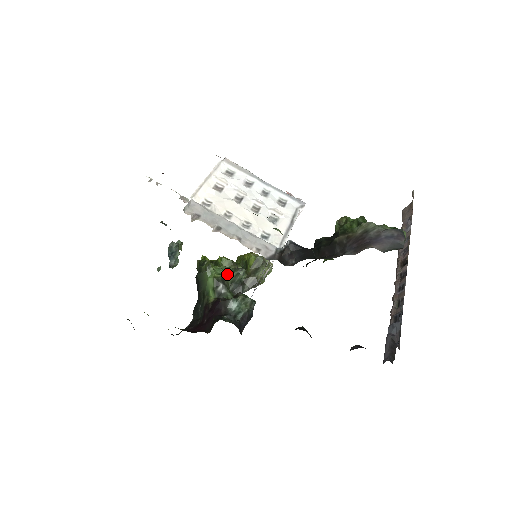
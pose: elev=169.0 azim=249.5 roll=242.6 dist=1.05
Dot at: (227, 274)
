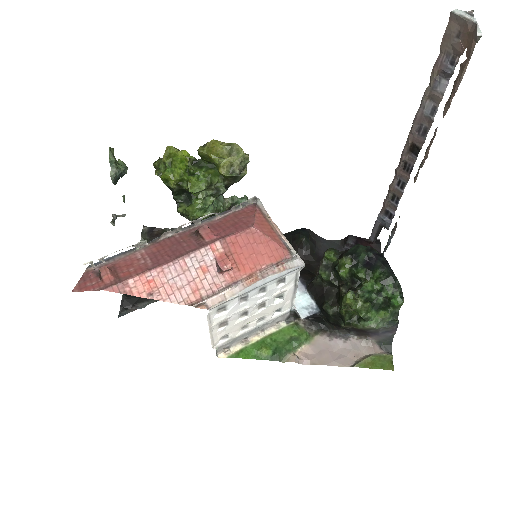
Dot at: (210, 204)
